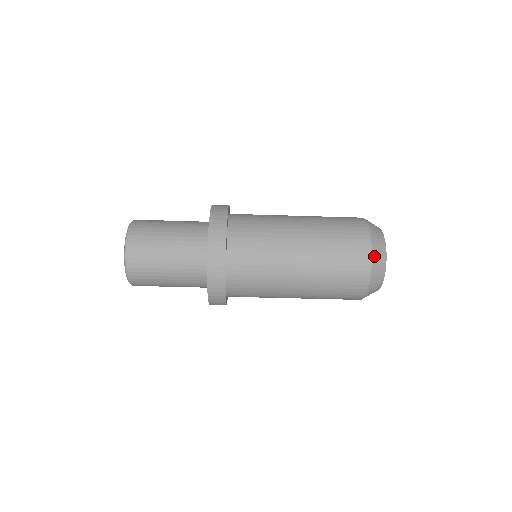
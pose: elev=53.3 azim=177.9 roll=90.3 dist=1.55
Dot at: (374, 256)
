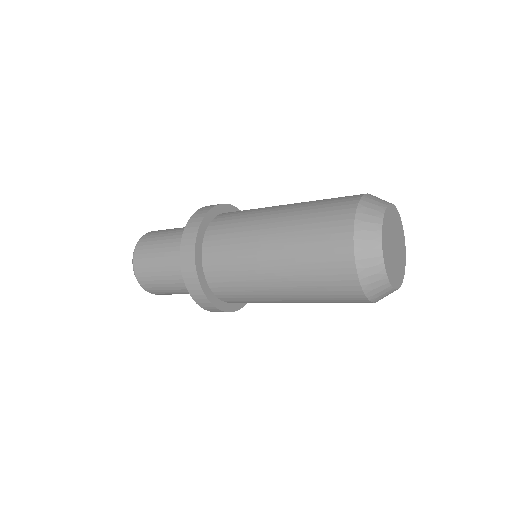
Dot at: (359, 220)
